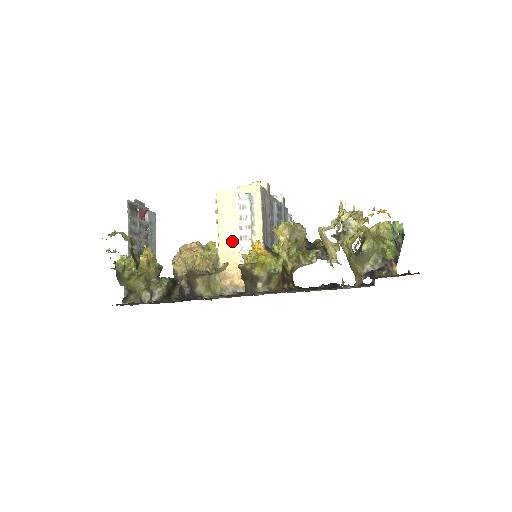
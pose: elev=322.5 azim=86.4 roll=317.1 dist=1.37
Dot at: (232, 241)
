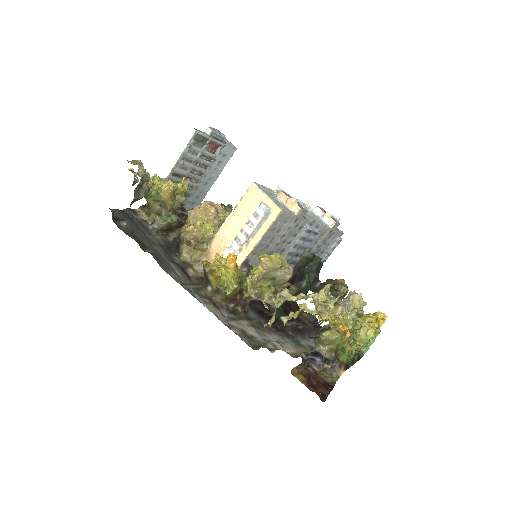
Dot at: (231, 233)
